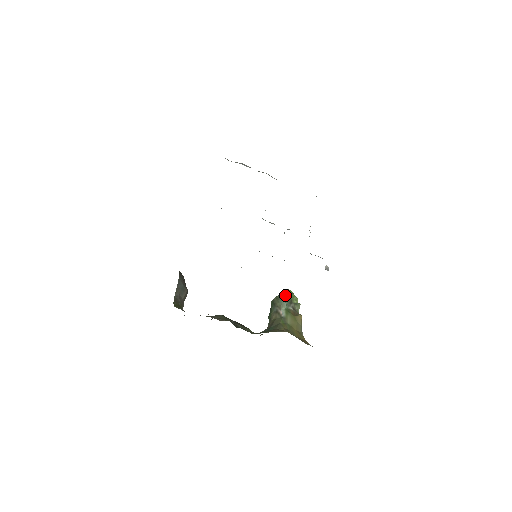
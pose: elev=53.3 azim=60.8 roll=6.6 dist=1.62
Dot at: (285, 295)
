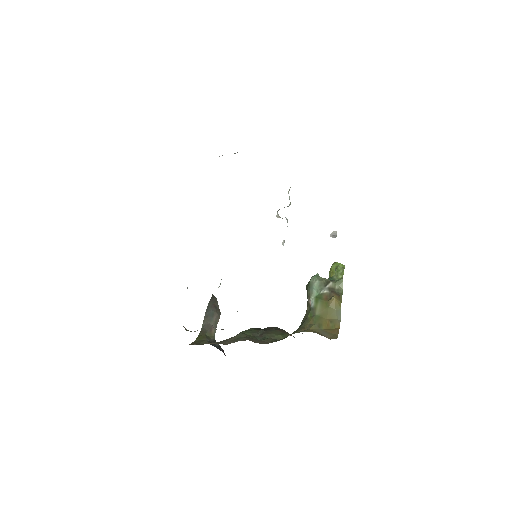
Dot at: (313, 279)
